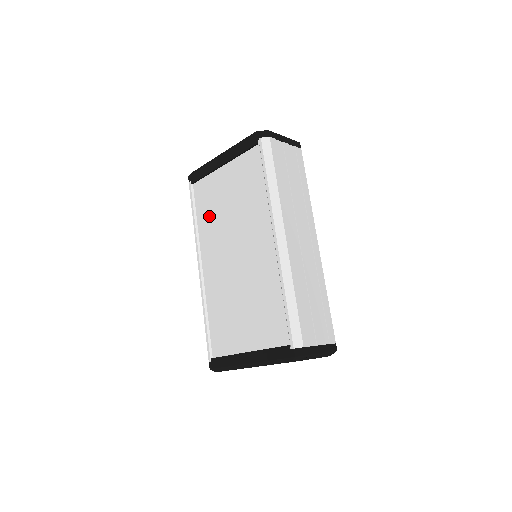
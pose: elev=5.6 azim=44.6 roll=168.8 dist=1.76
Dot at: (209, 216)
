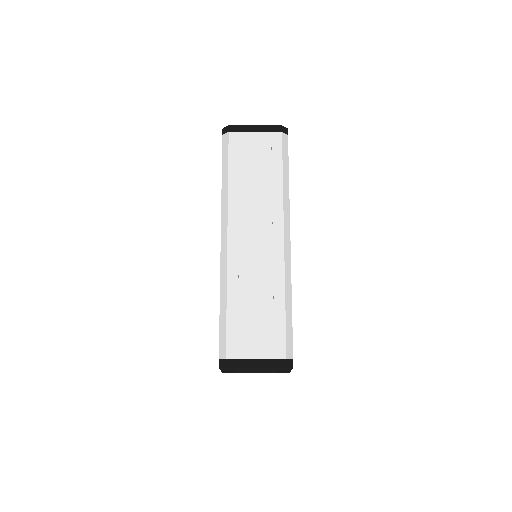
Dot at: occluded
